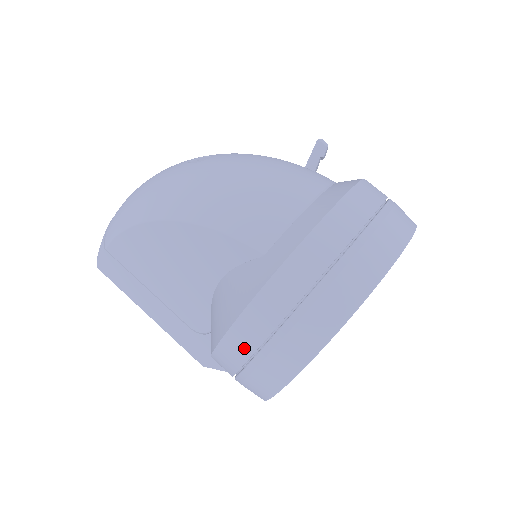
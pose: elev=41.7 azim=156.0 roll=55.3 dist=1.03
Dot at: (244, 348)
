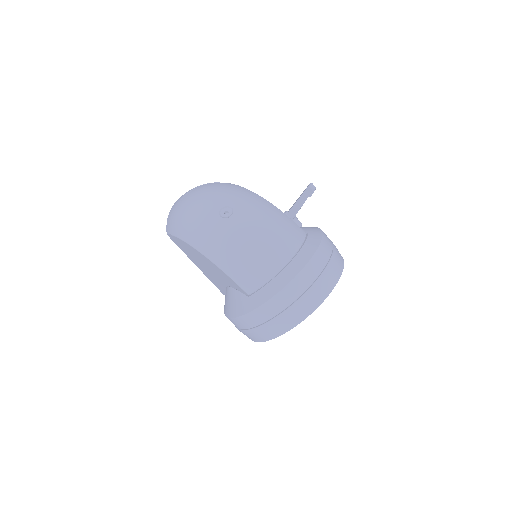
Dot at: (236, 326)
